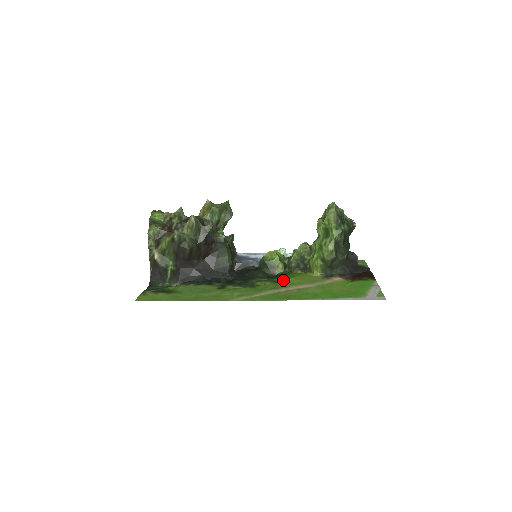
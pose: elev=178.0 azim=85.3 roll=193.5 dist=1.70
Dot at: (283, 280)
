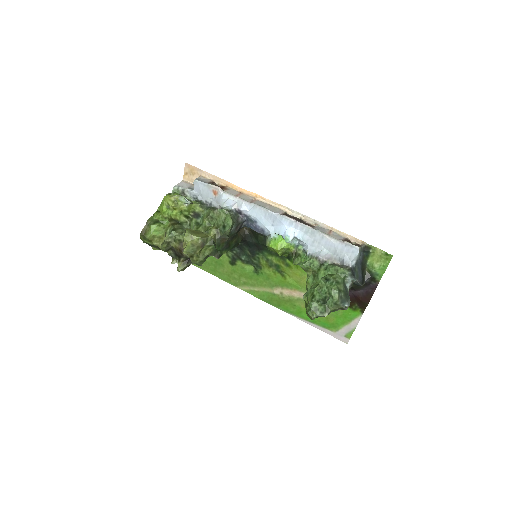
Dot at: (284, 271)
